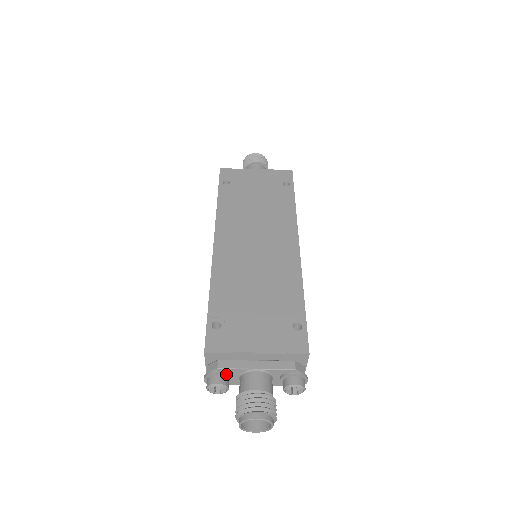
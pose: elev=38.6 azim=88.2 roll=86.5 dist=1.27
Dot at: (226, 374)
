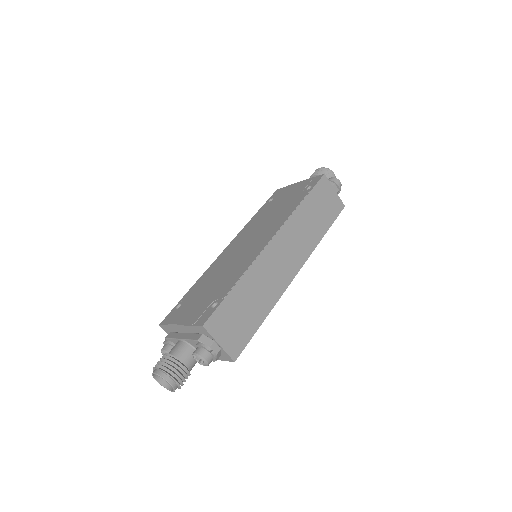
Dot at: (170, 343)
